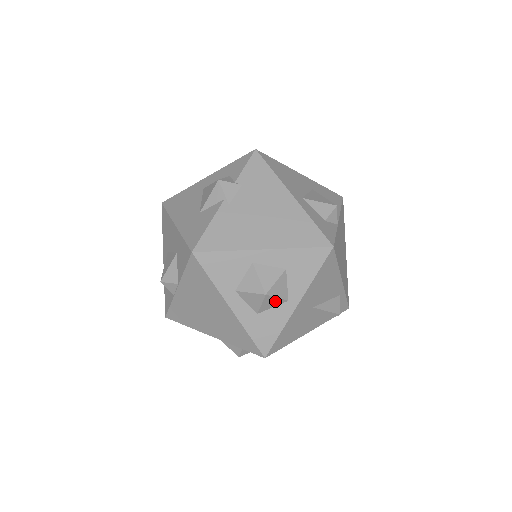
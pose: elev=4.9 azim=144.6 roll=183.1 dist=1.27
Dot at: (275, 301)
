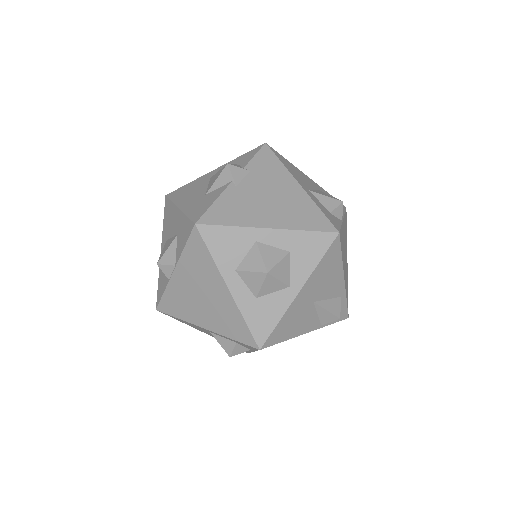
Dot at: (276, 284)
